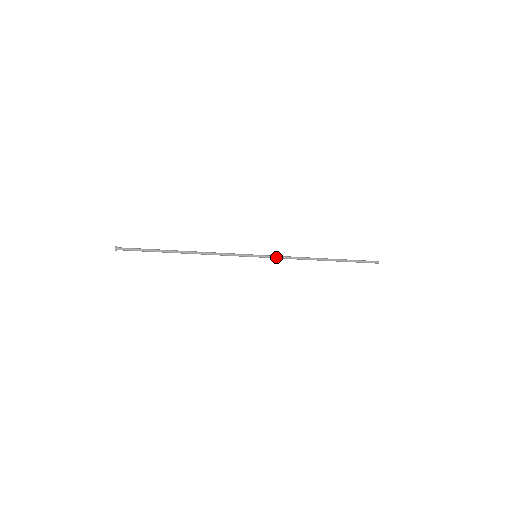
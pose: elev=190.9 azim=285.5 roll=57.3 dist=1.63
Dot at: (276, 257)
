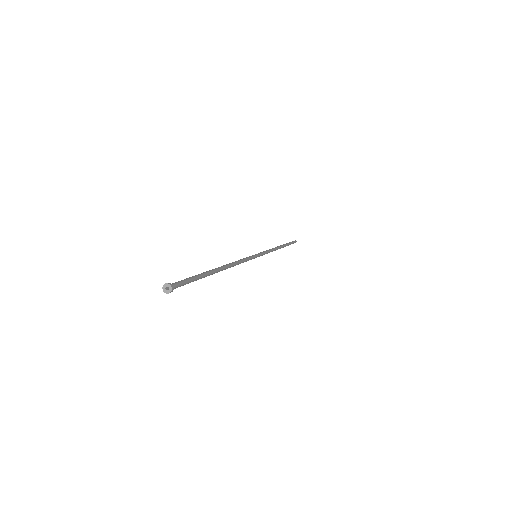
Dot at: occluded
